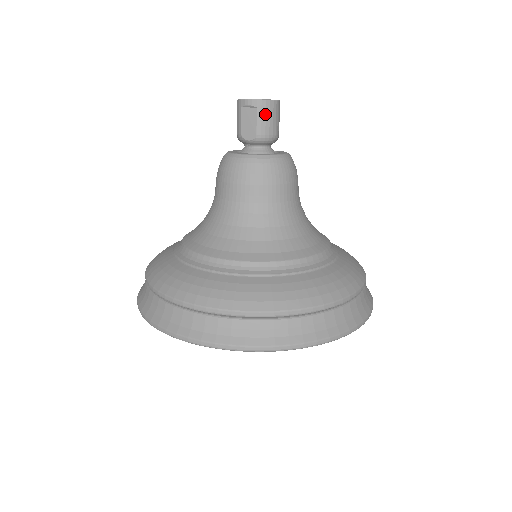
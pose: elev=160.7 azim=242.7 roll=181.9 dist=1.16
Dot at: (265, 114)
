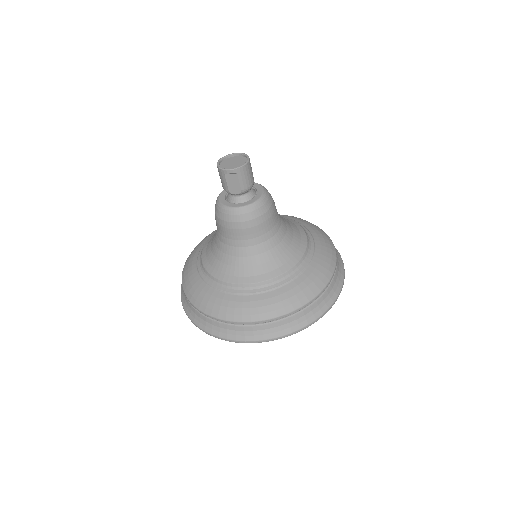
Dot at: (244, 175)
